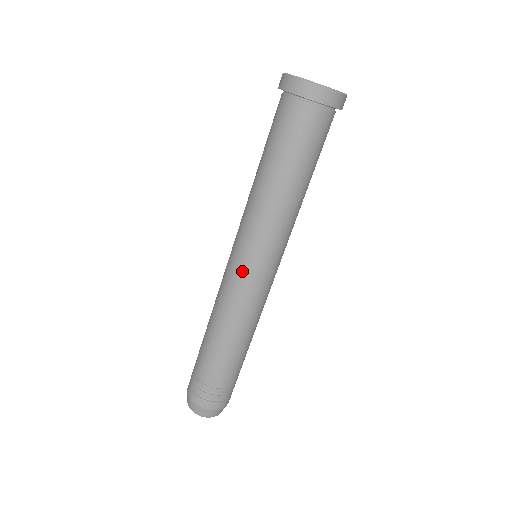
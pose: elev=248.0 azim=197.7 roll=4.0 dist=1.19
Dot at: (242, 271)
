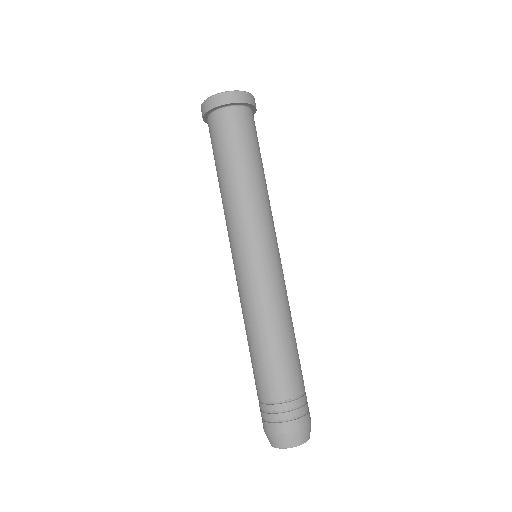
Dot at: (266, 263)
